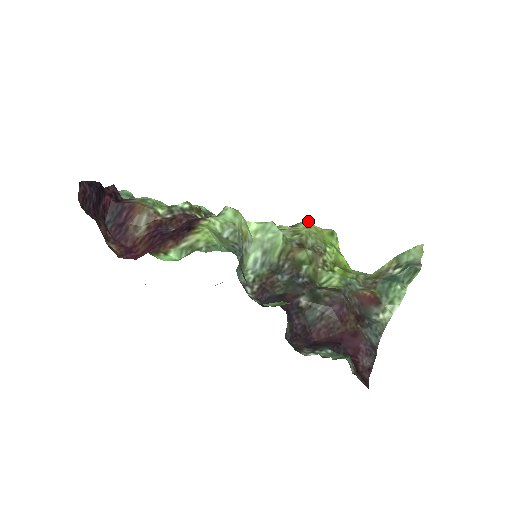
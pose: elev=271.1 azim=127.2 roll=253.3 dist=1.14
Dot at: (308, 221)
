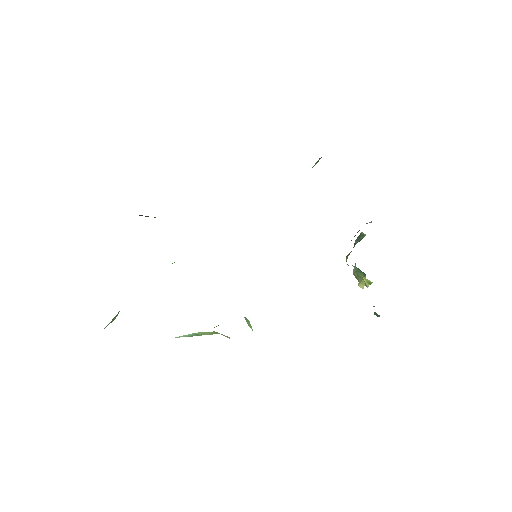
Dot at: occluded
